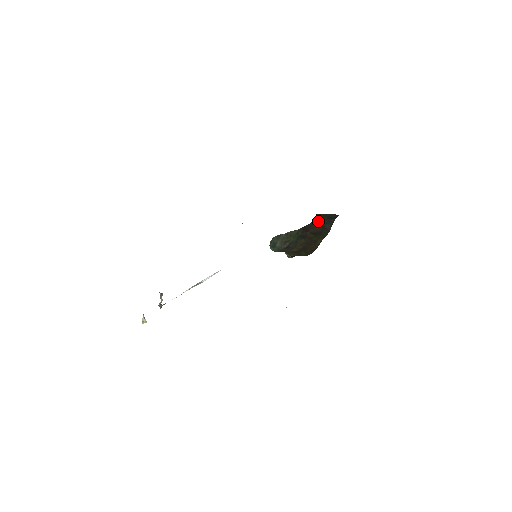
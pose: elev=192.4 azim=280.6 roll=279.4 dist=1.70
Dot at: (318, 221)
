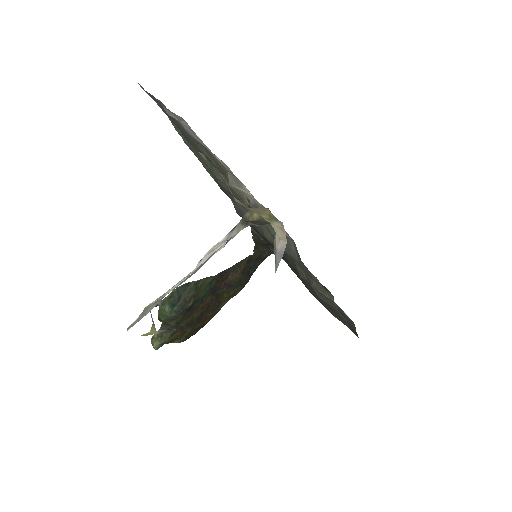
Dot at: (247, 261)
